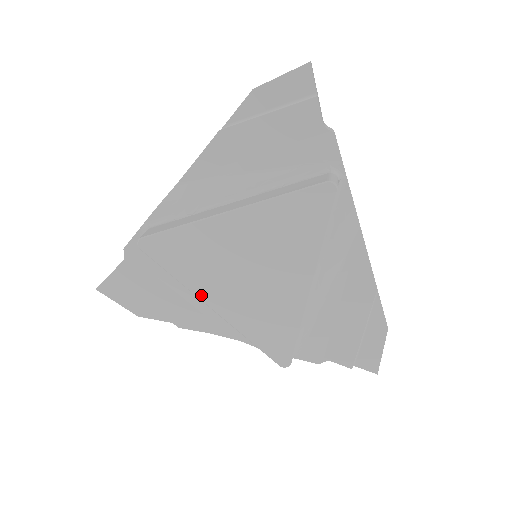
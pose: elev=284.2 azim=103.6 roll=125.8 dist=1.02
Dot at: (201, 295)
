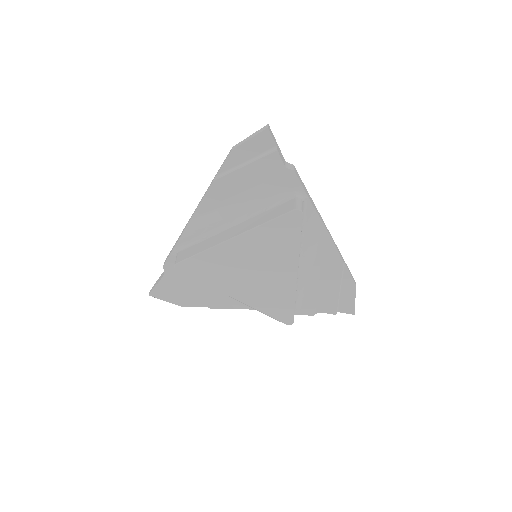
Dot at: (224, 291)
